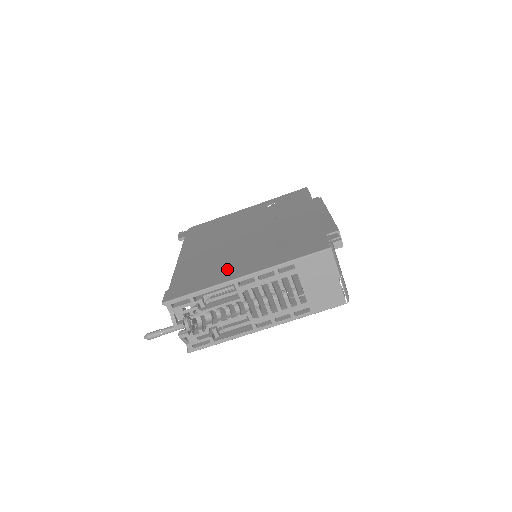
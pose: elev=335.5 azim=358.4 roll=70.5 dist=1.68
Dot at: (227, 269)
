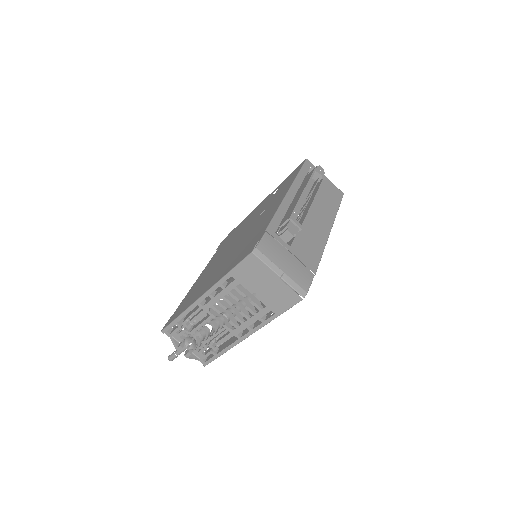
Dot at: (201, 288)
